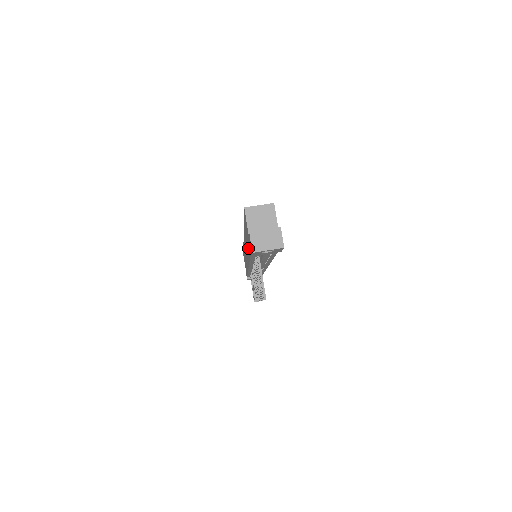
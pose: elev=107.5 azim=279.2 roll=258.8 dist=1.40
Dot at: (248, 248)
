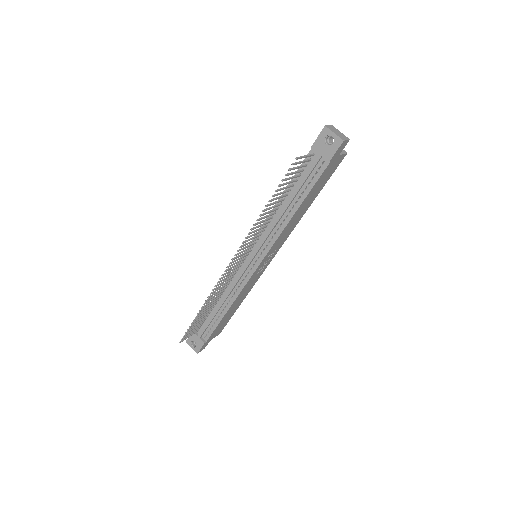
Dot at: occluded
